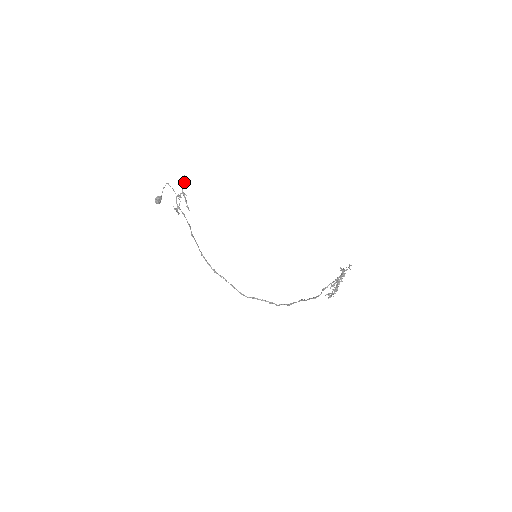
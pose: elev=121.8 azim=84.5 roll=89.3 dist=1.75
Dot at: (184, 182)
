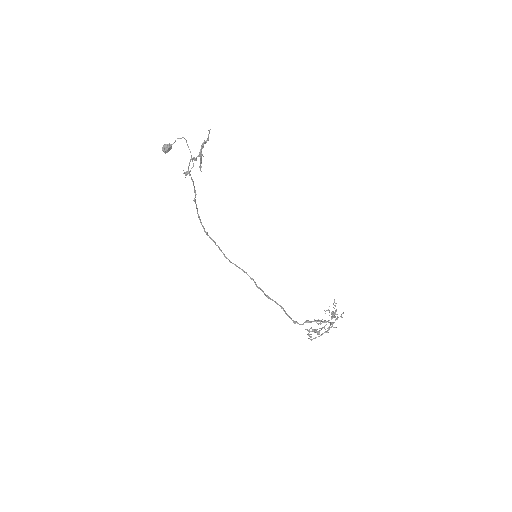
Dot at: (206, 142)
